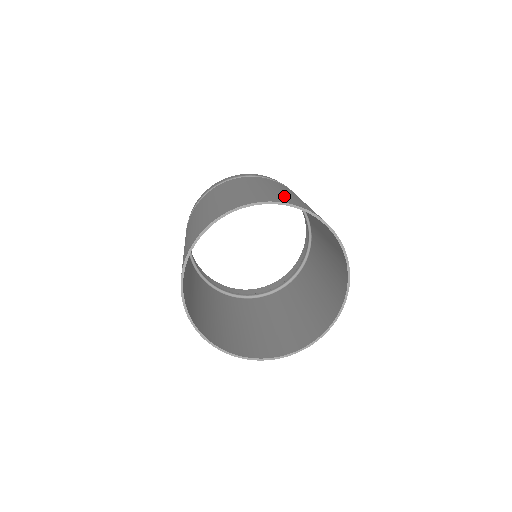
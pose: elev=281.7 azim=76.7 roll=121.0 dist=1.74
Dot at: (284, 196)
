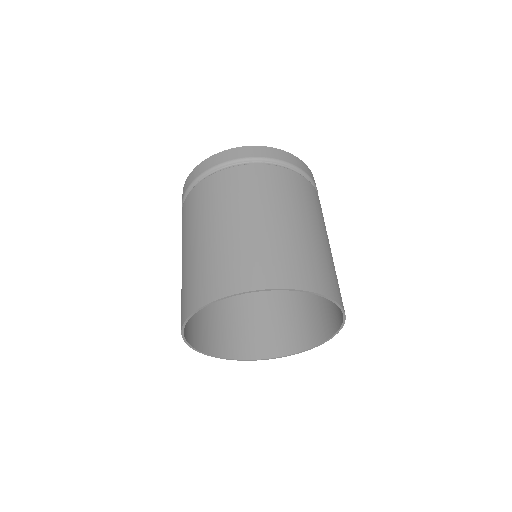
Dot at: (268, 254)
